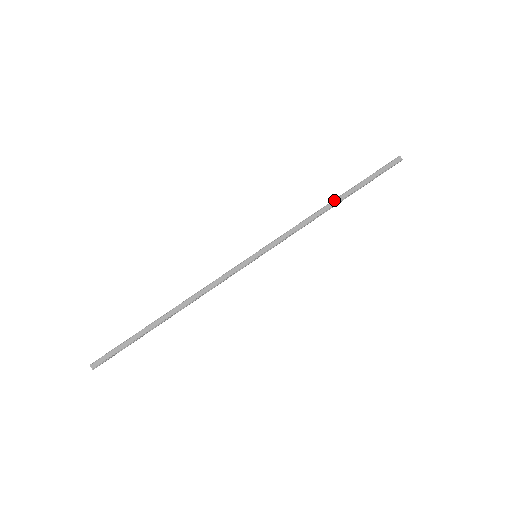
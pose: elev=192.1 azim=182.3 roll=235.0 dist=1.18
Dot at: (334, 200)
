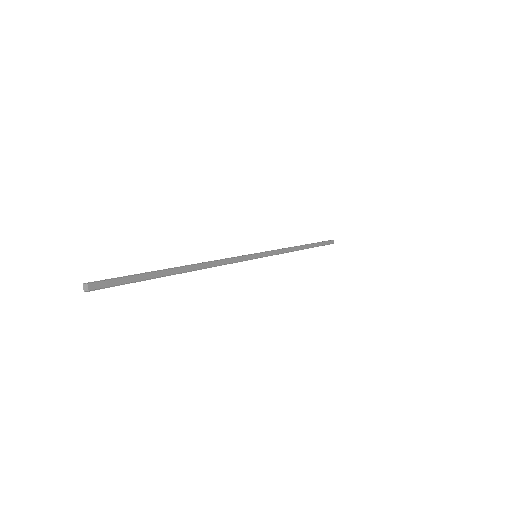
Dot at: (304, 245)
